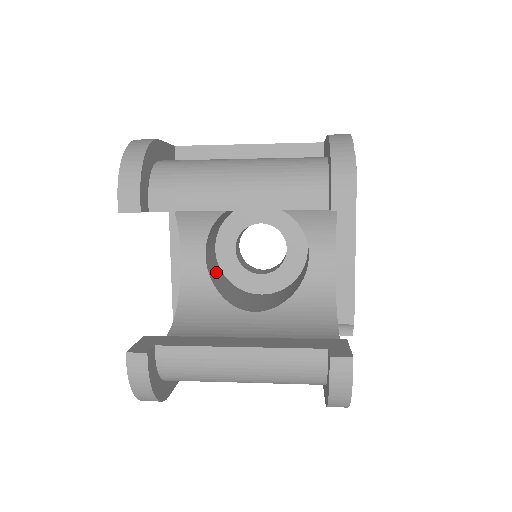
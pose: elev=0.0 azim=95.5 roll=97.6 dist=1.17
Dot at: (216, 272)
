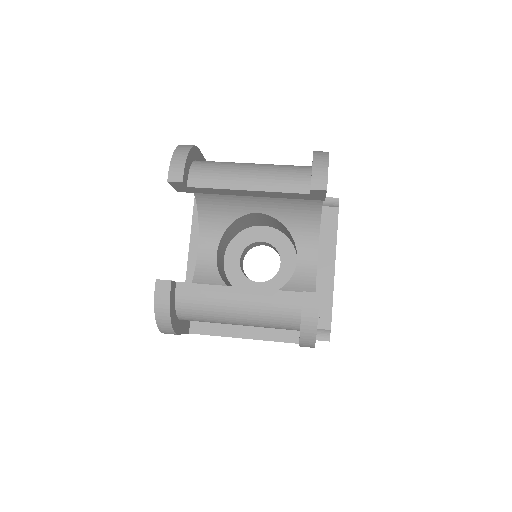
Dot at: (223, 273)
